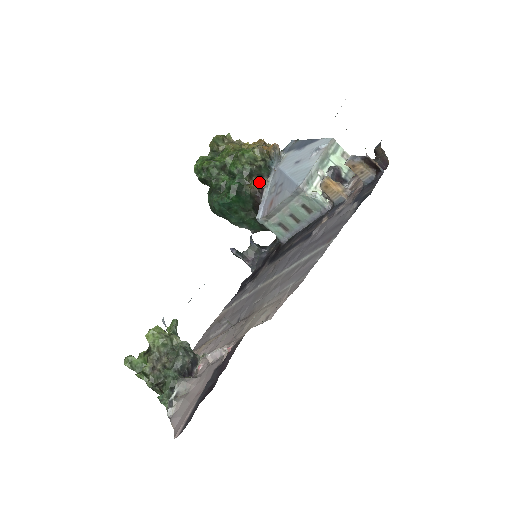
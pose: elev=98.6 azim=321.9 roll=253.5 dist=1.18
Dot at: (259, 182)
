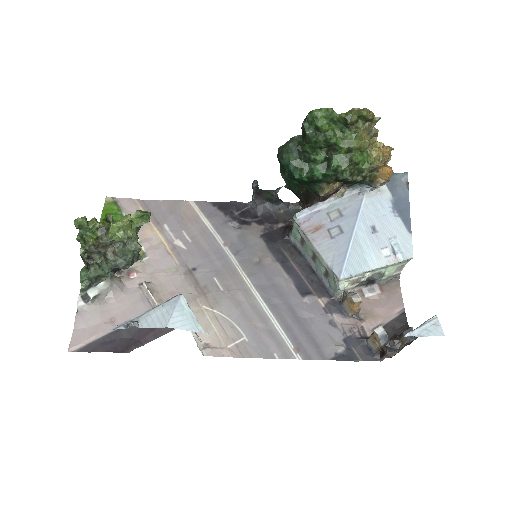
Dot at: (336, 190)
